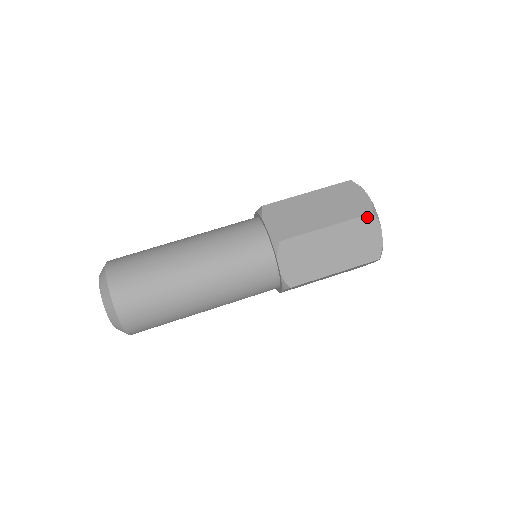
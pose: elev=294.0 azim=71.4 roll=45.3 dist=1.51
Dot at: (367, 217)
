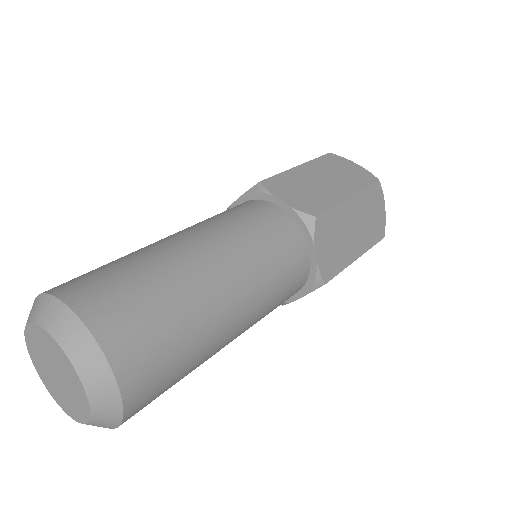
Dot at: (376, 185)
